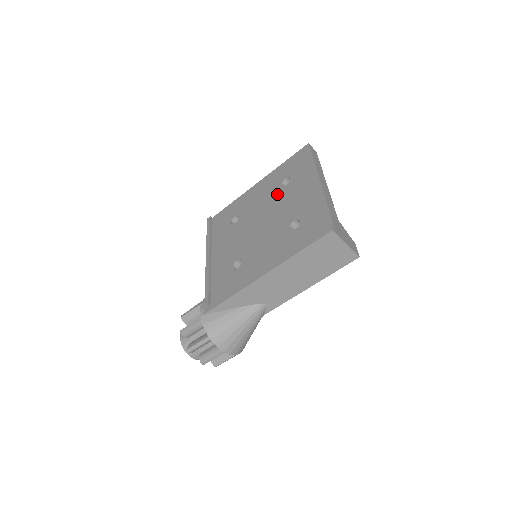
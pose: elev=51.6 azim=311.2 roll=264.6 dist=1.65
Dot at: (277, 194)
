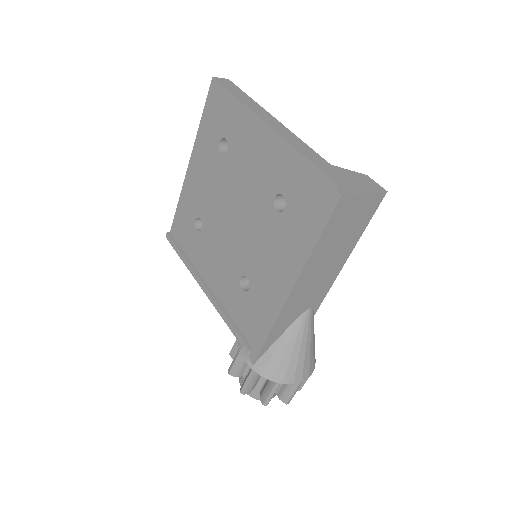
Dot at: (225, 169)
